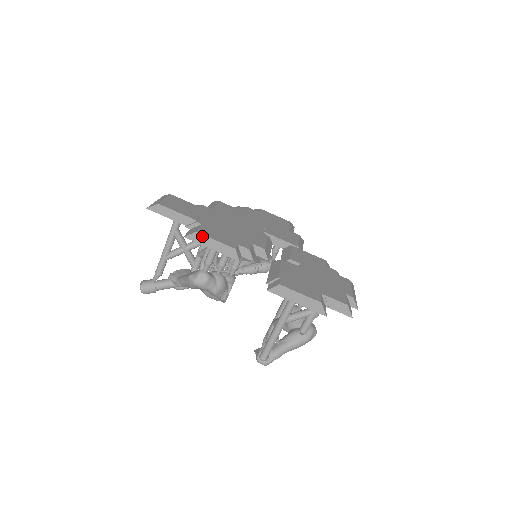
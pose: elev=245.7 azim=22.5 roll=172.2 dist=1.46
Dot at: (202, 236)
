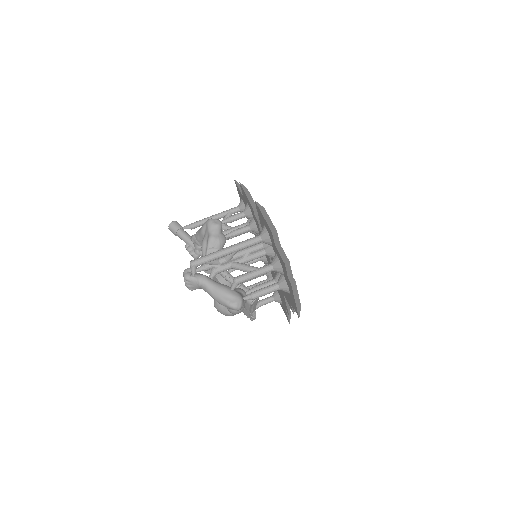
Dot at: (248, 191)
